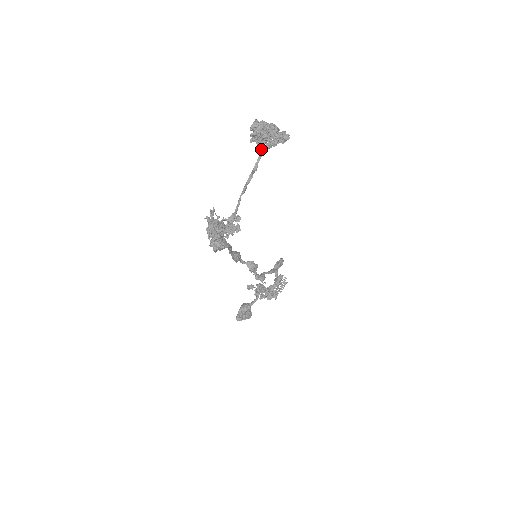
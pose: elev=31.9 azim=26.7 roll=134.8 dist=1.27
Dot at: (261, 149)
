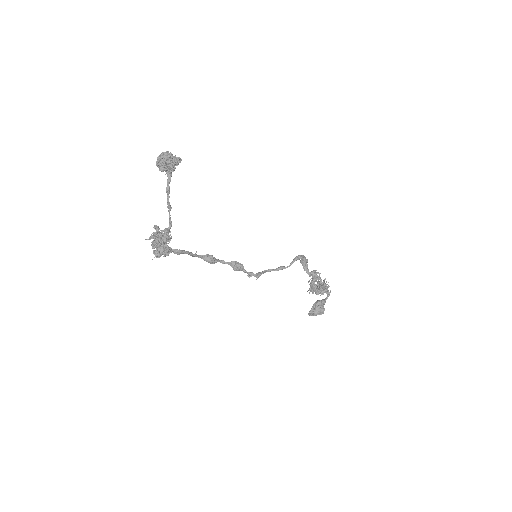
Dot at: (167, 174)
